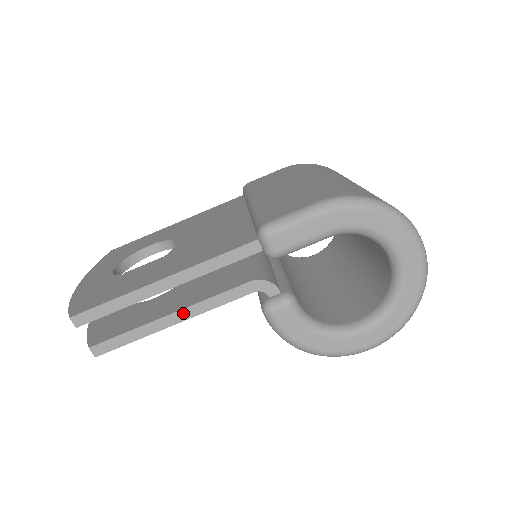
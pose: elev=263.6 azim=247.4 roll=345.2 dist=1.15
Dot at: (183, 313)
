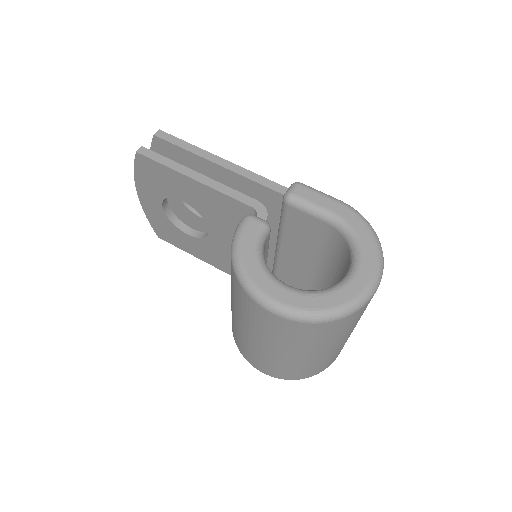
Dot at: (205, 179)
